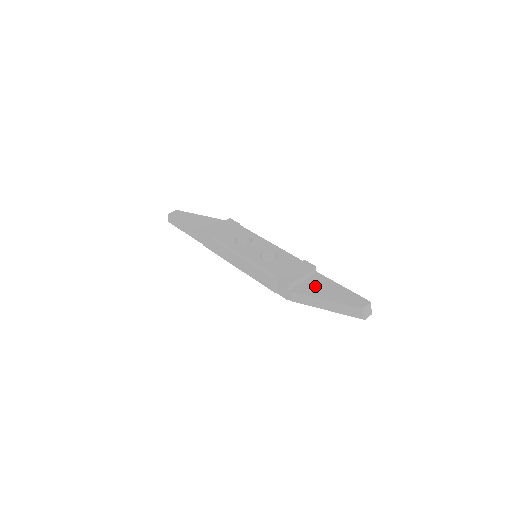
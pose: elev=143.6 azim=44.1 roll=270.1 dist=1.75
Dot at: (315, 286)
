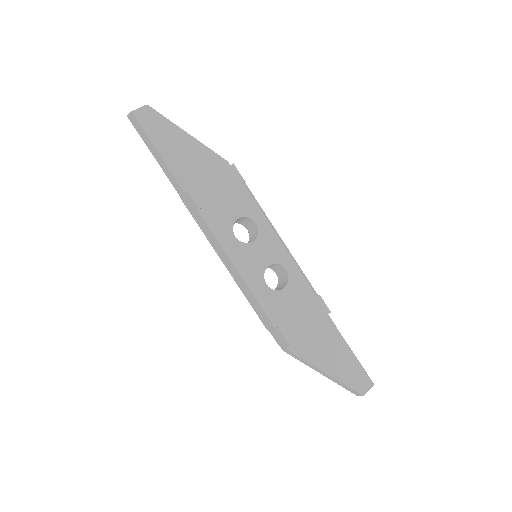
Dot at: (320, 344)
